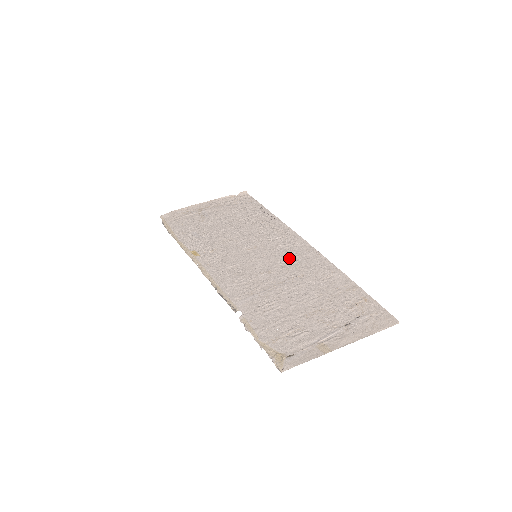
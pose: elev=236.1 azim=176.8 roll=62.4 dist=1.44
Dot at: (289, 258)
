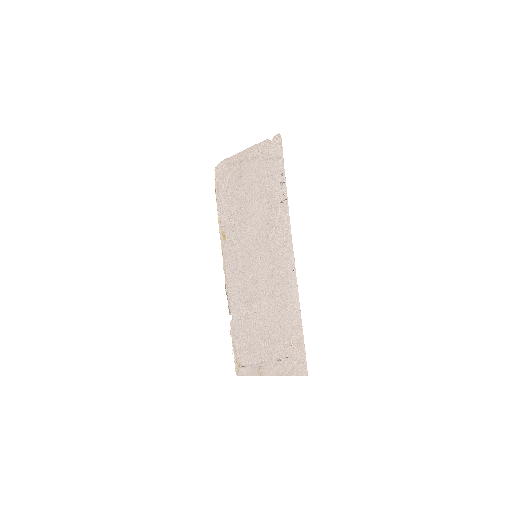
Dot at: (273, 270)
